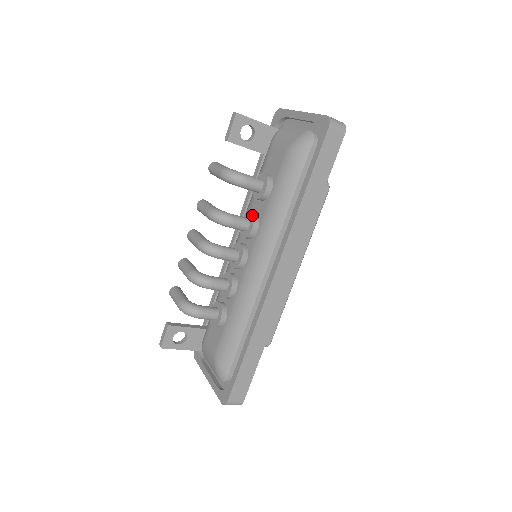
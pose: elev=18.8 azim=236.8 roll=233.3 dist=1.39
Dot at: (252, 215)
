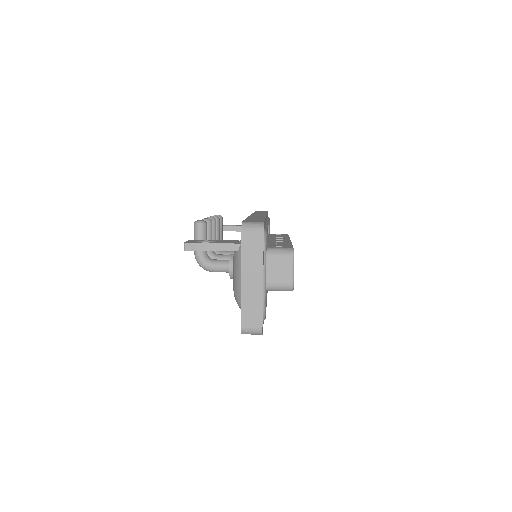
Dot at: occluded
